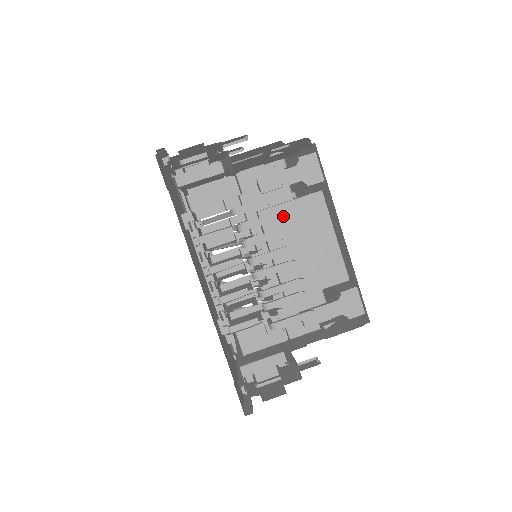
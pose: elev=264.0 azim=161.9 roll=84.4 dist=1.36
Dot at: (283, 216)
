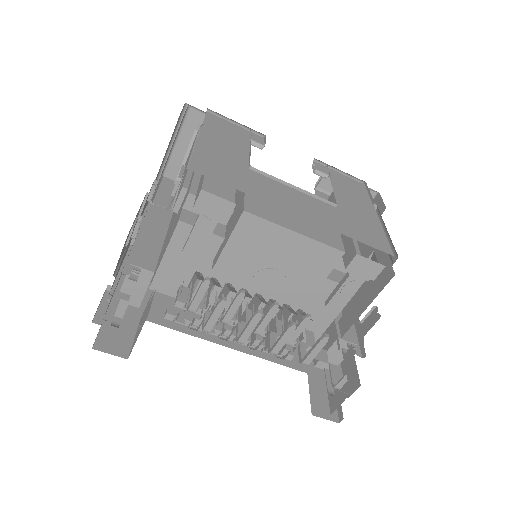
Dot at: (225, 302)
